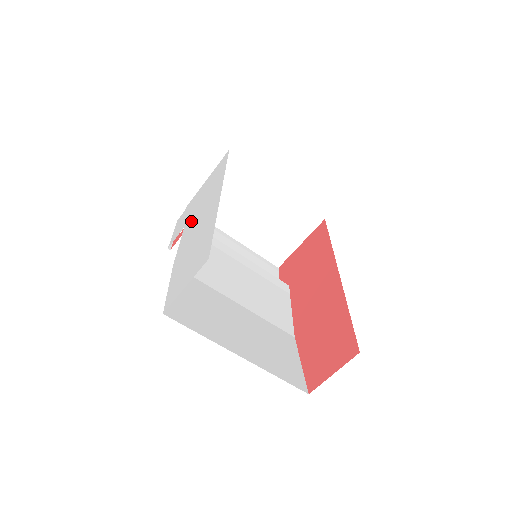
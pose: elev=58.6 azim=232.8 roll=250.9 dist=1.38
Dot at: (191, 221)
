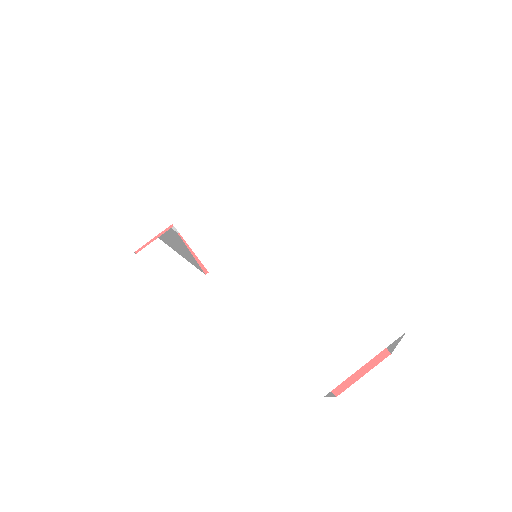
Dot at: (201, 221)
